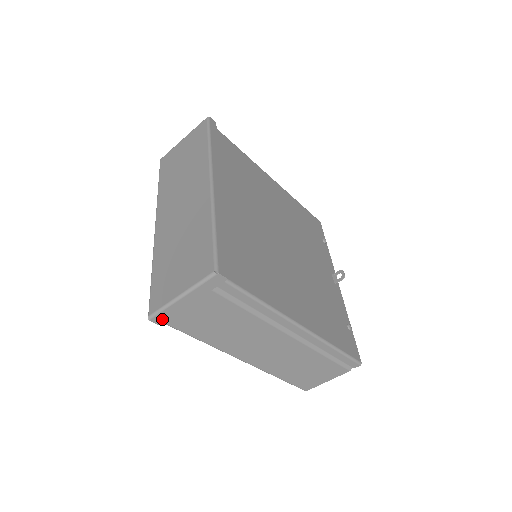
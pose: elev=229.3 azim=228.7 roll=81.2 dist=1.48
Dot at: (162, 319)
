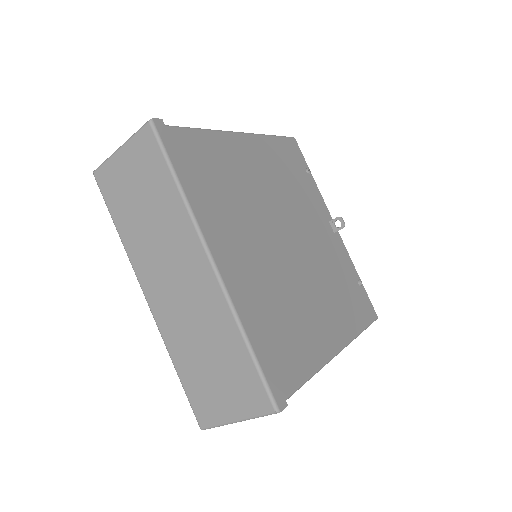
Dot at: occluded
